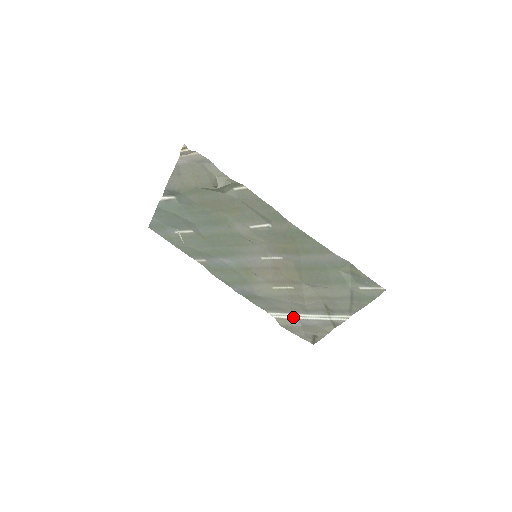
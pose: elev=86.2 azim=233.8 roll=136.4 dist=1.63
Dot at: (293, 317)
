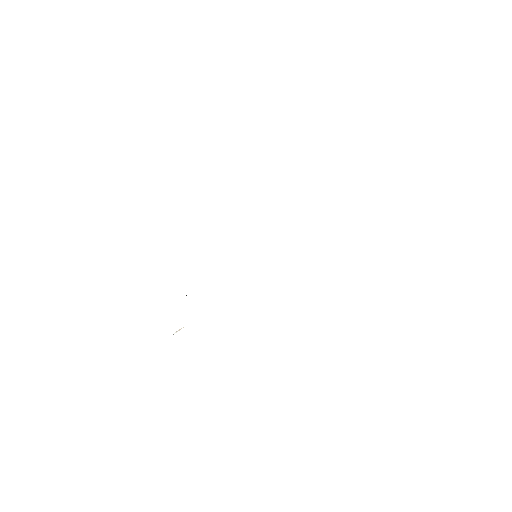
Dot at: occluded
